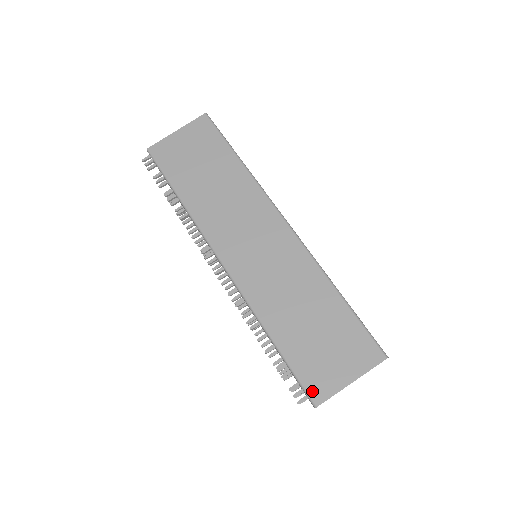
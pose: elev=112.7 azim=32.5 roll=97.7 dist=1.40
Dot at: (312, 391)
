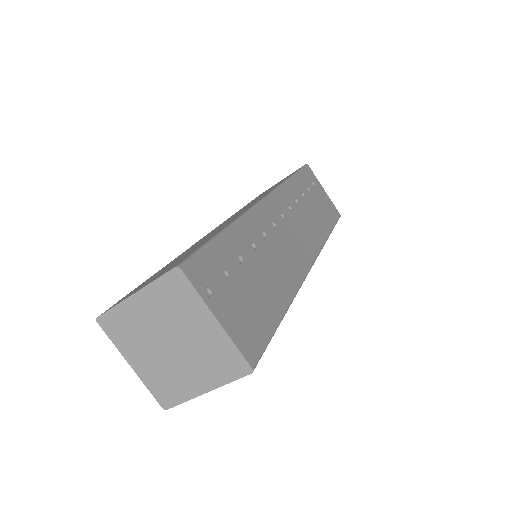
Dot at: occluded
